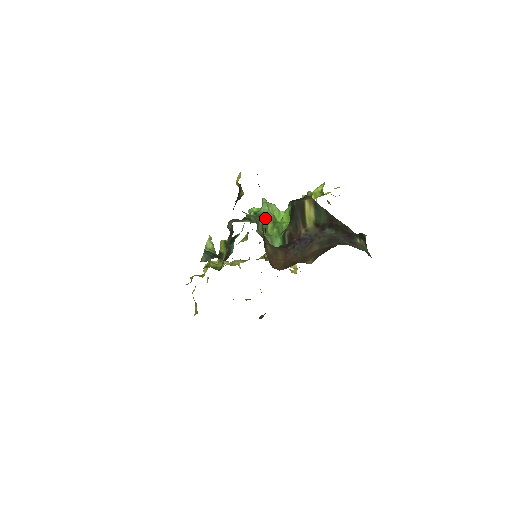
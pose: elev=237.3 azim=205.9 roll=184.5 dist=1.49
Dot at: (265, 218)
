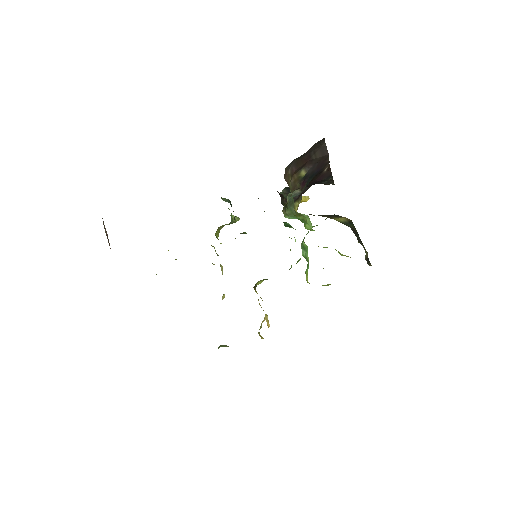
Dot at: (299, 214)
